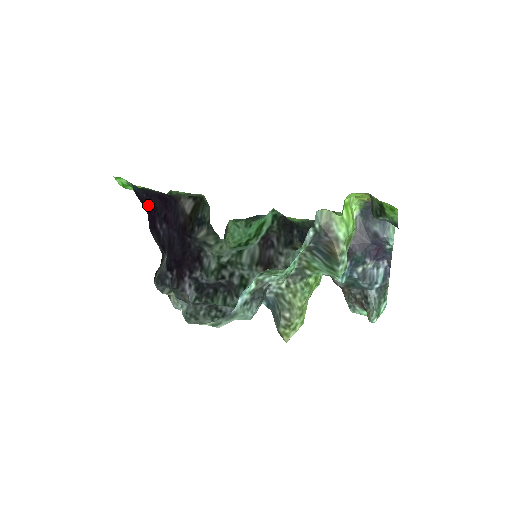
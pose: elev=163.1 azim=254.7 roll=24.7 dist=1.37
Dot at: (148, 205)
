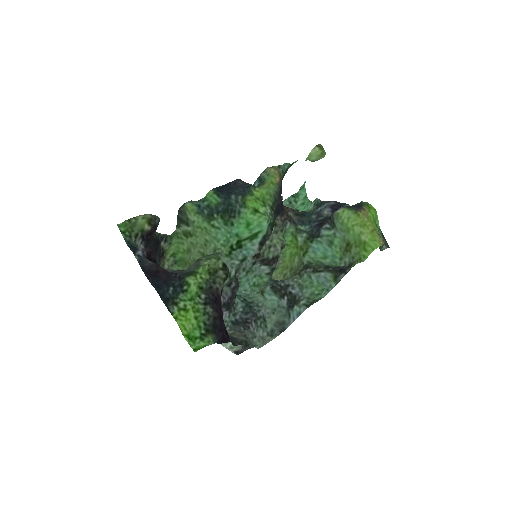
Dot at: (226, 337)
